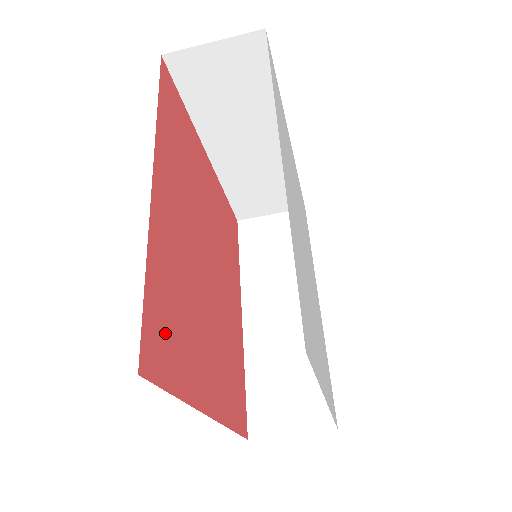
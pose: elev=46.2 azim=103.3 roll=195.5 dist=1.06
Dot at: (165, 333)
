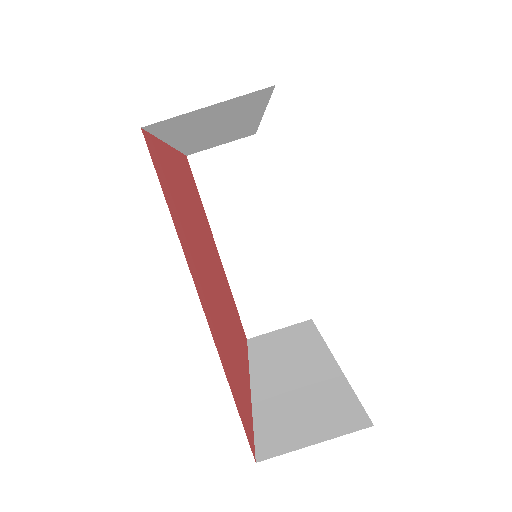
Dot at: (166, 179)
